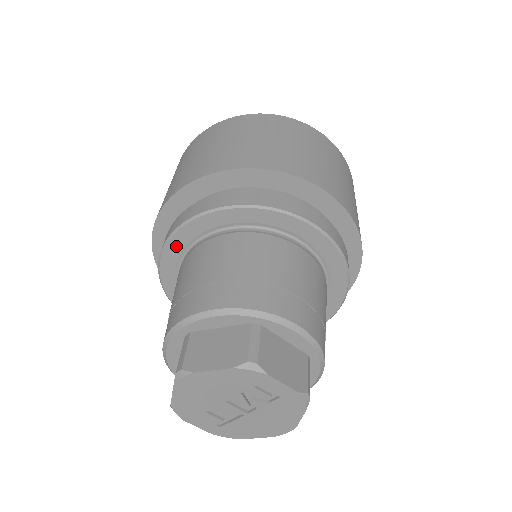
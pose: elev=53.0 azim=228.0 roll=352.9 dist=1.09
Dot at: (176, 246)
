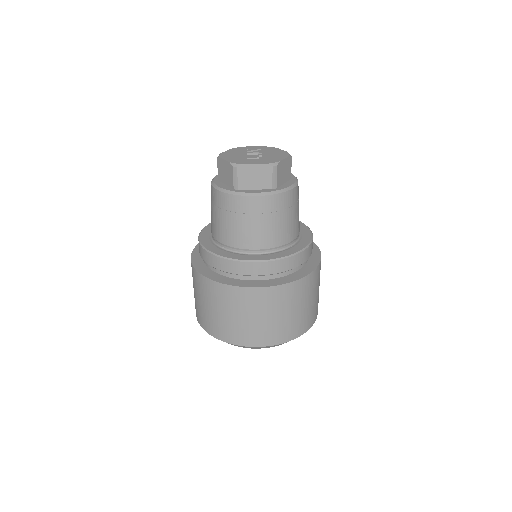
Dot at: (205, 239)
